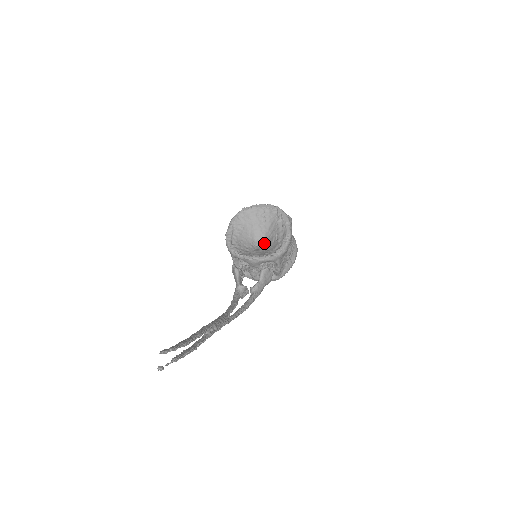
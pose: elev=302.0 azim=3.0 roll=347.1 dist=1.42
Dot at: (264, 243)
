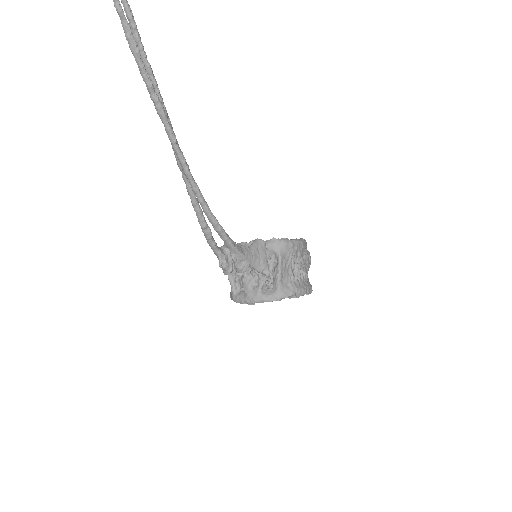
Dot at: occluded
